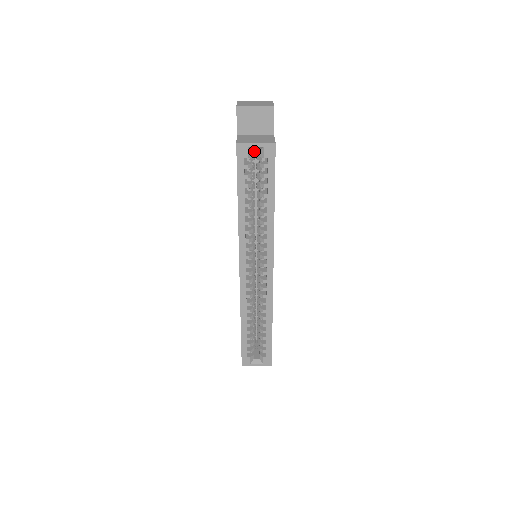
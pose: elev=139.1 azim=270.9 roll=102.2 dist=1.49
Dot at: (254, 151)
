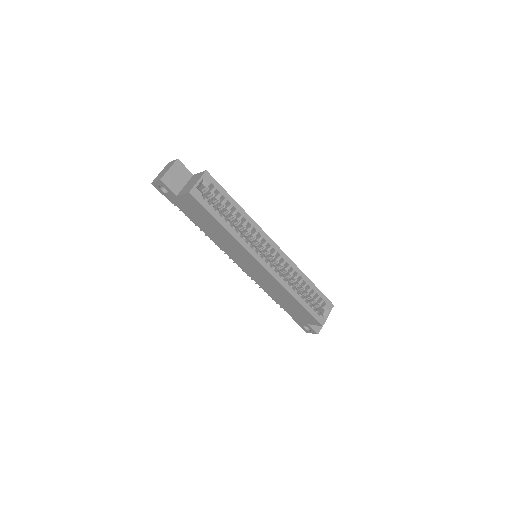
Dot at: occluded
